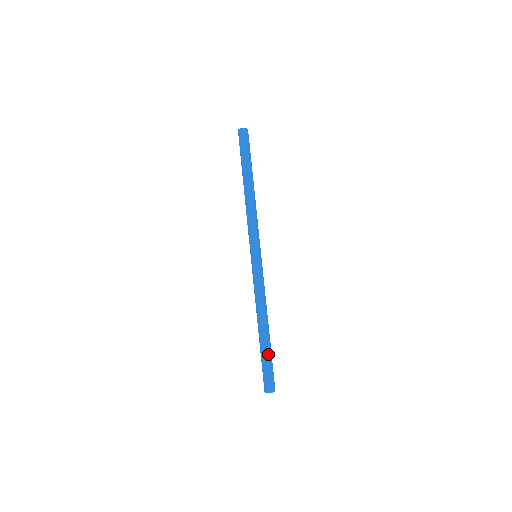
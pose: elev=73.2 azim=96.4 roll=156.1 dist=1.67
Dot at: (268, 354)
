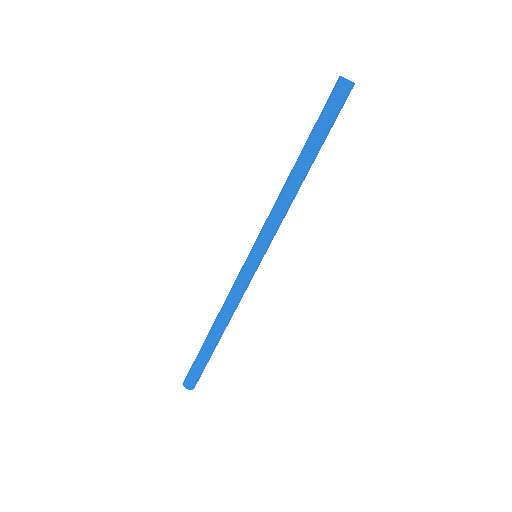
Dot at: (208, 358)
